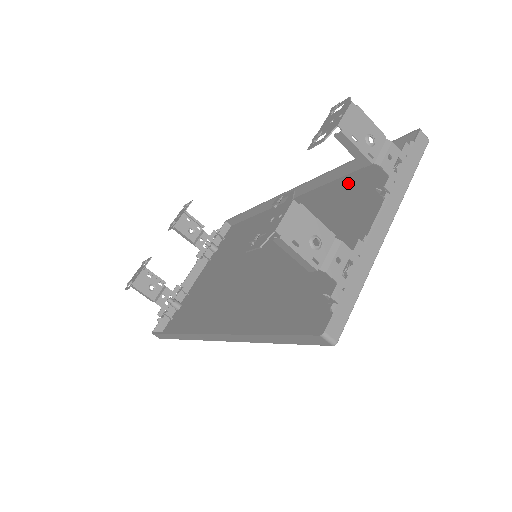
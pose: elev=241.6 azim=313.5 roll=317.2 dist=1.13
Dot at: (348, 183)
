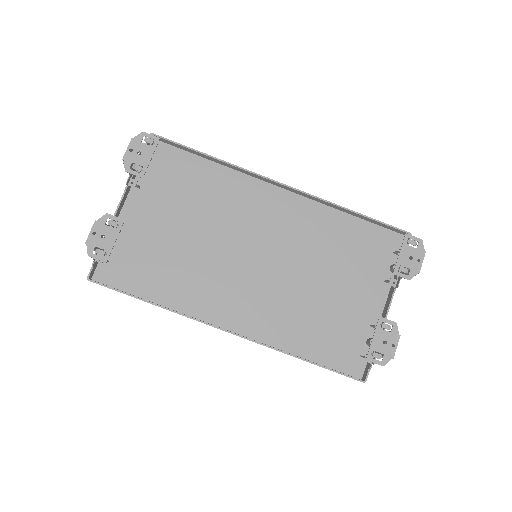
Dot at: (343, 225)
